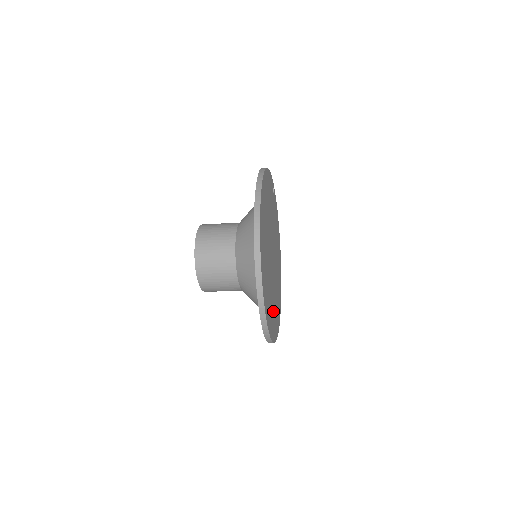
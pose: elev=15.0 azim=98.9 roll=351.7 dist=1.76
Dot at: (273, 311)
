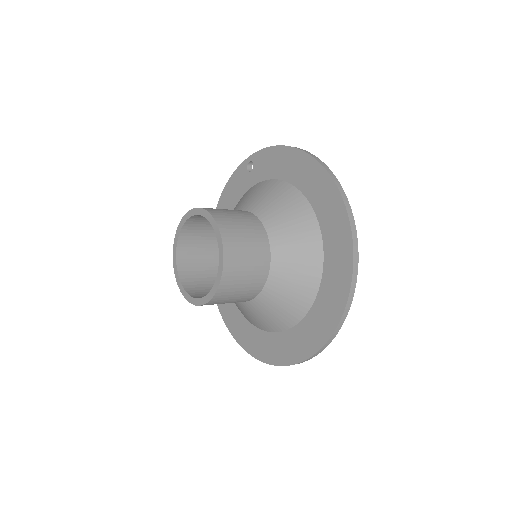
Dot at: occluded
